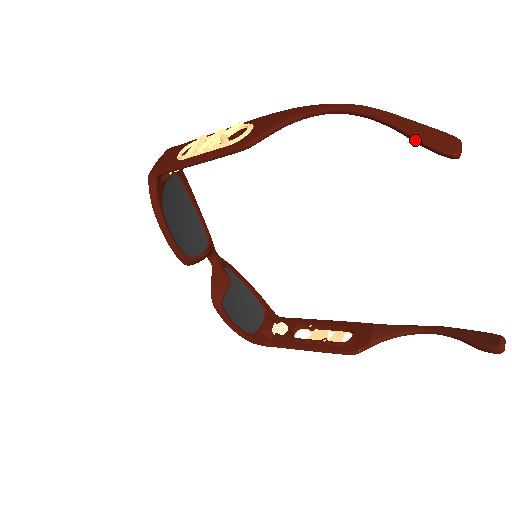
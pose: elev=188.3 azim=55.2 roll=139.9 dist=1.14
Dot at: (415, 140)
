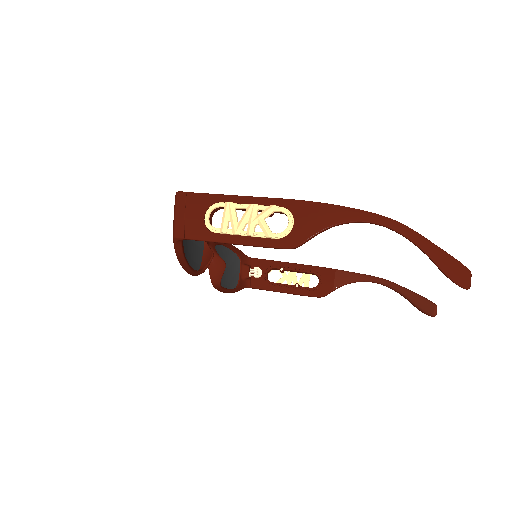
Dot at: (441, 271)
